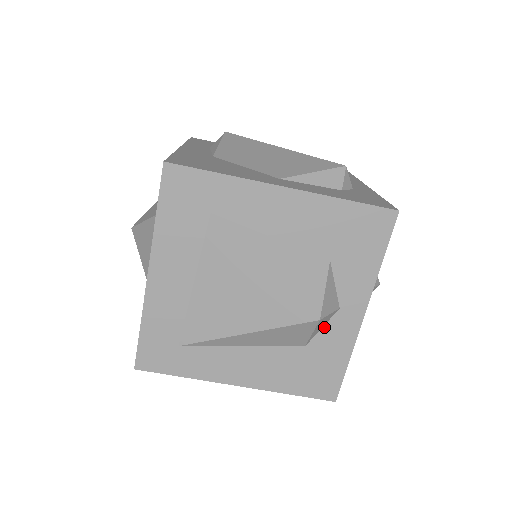
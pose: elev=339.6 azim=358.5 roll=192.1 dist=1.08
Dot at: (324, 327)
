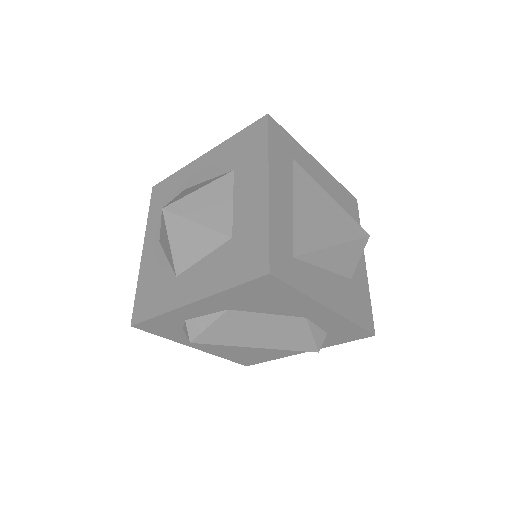
Dot at: occluded
